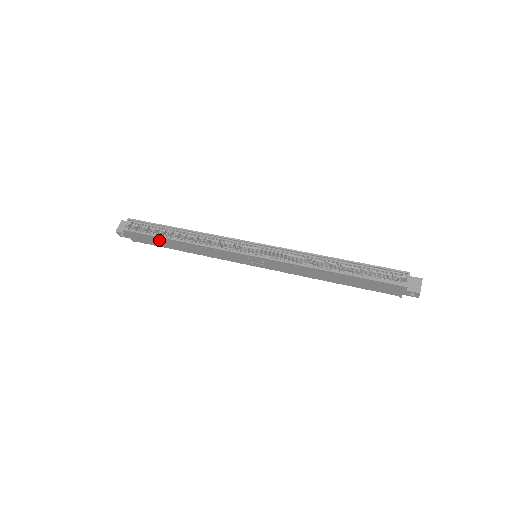
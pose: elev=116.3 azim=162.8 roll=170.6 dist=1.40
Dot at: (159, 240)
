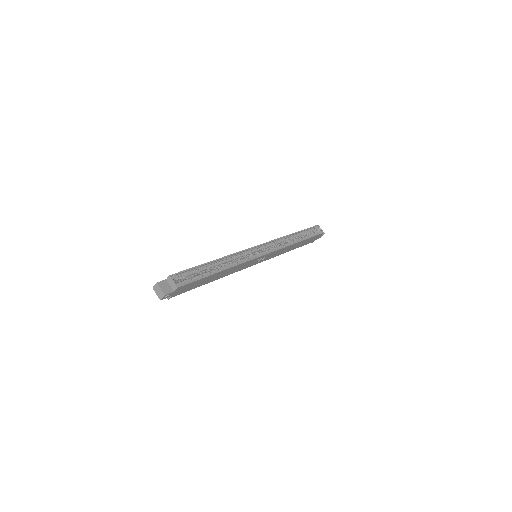
Dot at: (203, 280)
